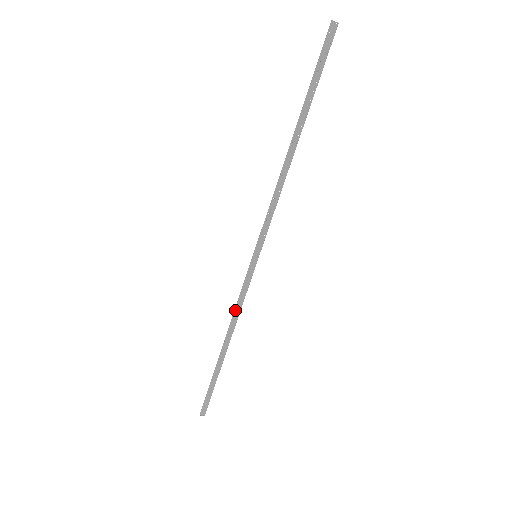
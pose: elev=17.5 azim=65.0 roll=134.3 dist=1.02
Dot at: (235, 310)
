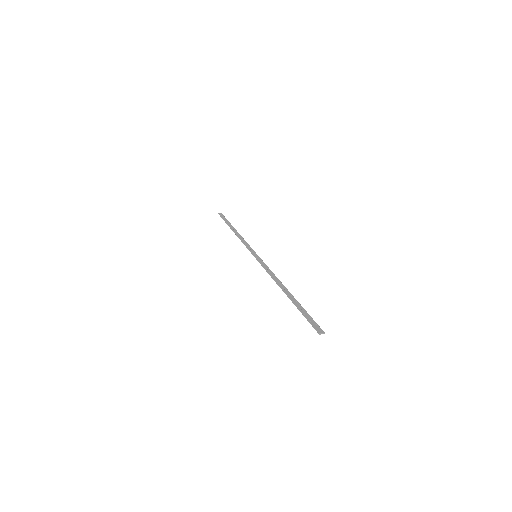
Dot at: (241, 241)
